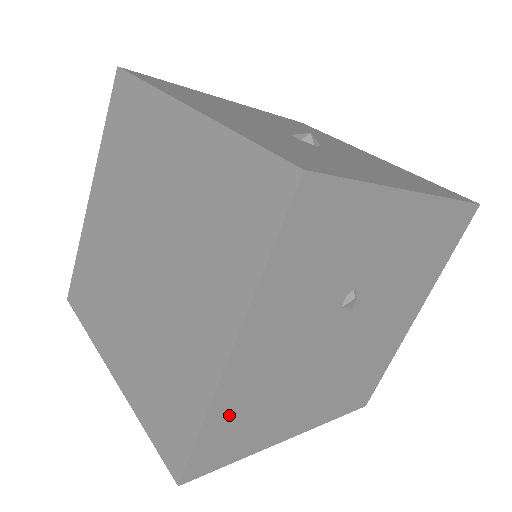
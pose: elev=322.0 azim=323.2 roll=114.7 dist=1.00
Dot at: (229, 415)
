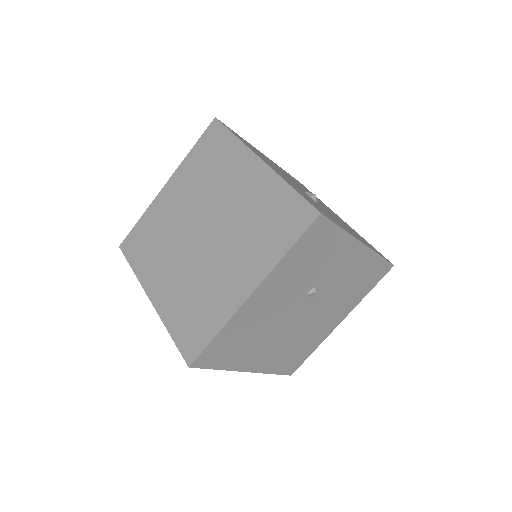
Dot at: (231, 334)
